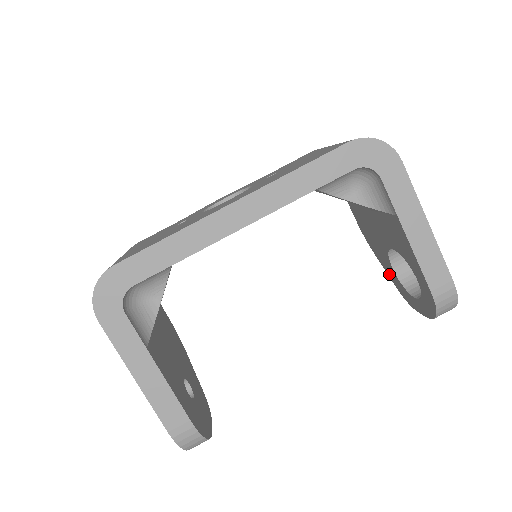
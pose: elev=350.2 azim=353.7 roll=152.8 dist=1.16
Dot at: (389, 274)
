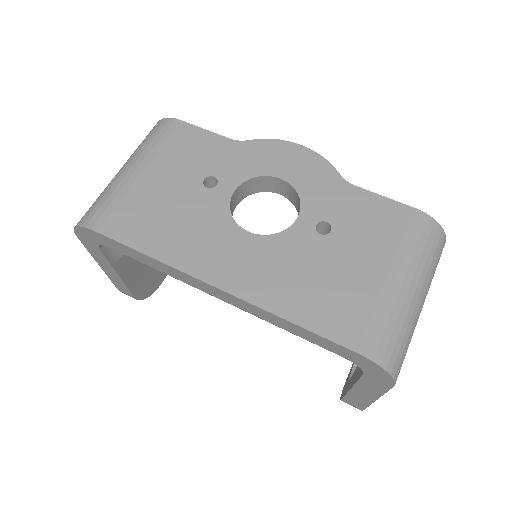
Dot at: occluded
